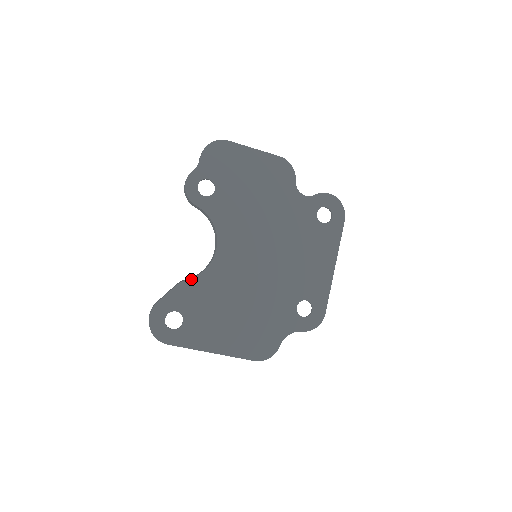
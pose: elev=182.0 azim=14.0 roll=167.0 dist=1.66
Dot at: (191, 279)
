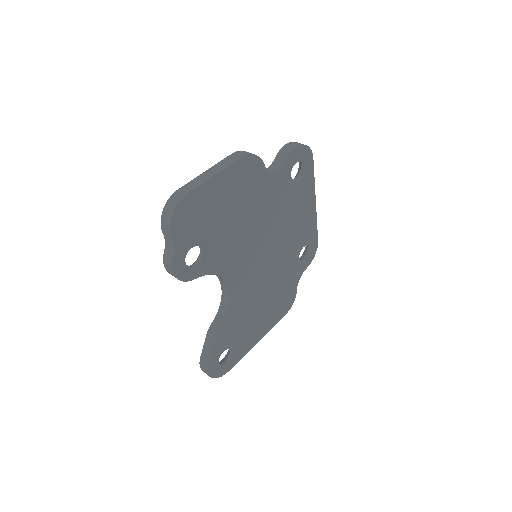
Dot at: (222, 325)
